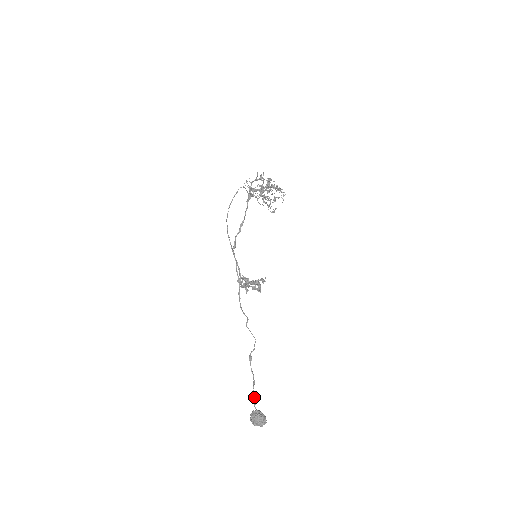
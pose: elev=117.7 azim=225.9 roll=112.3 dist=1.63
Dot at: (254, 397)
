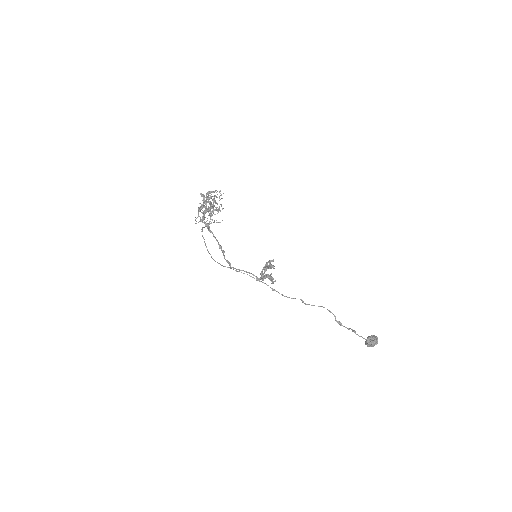
Dot at: occluded
